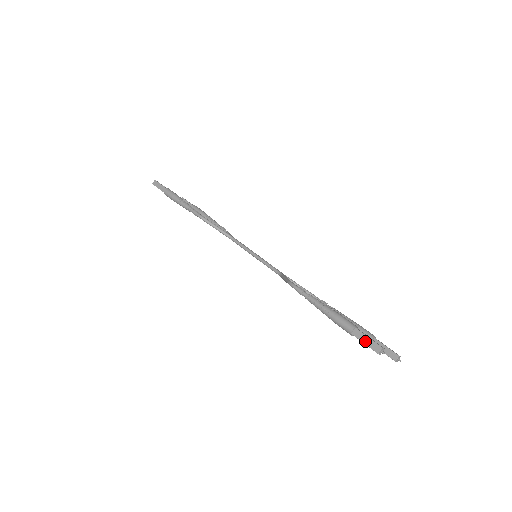
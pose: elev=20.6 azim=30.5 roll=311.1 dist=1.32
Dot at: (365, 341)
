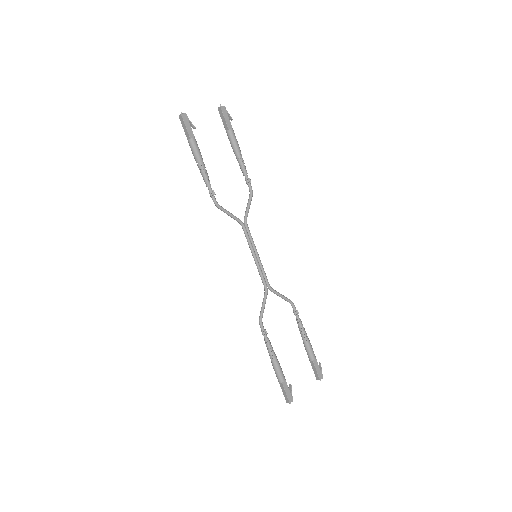
Dot at: (283, 392)
